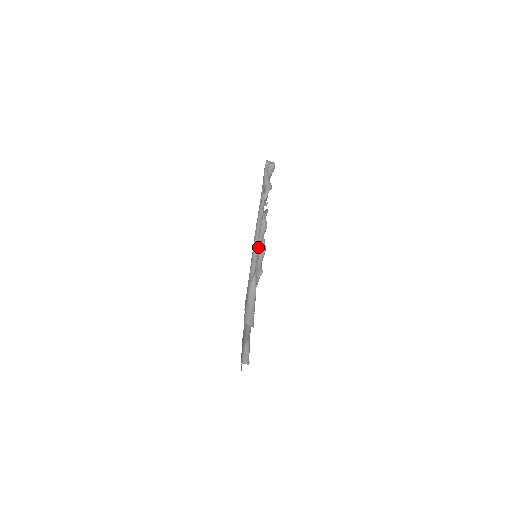
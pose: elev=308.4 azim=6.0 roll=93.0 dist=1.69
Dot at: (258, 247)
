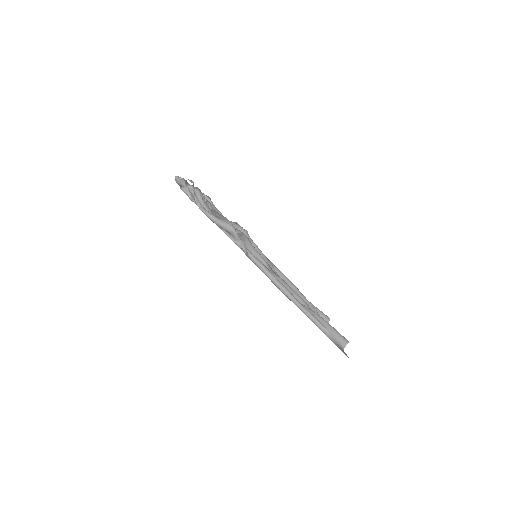
Dot at: (272, 272)
